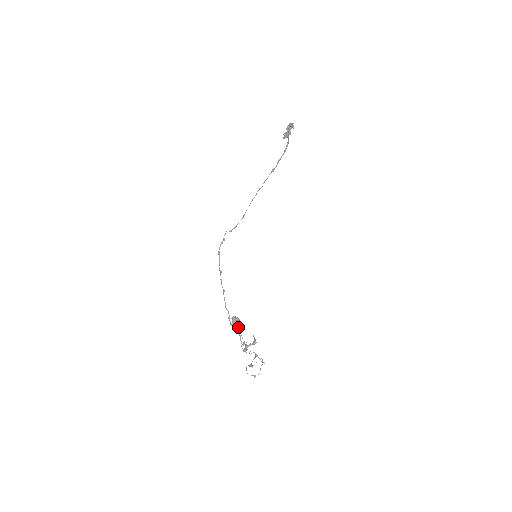
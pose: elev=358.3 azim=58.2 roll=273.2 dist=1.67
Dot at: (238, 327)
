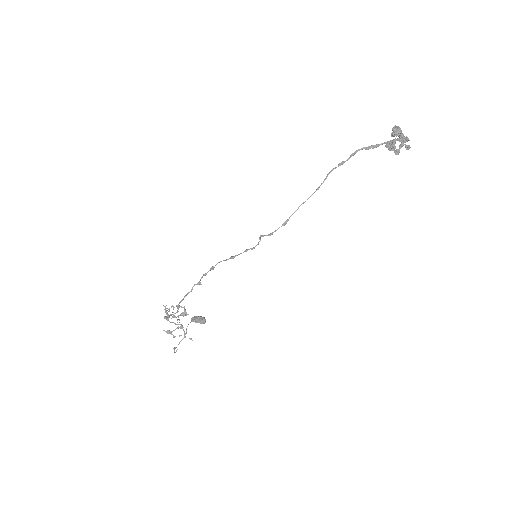
Dot at: (196, 322)
